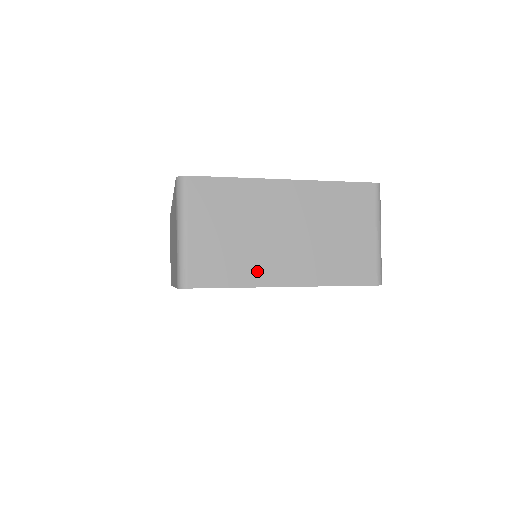
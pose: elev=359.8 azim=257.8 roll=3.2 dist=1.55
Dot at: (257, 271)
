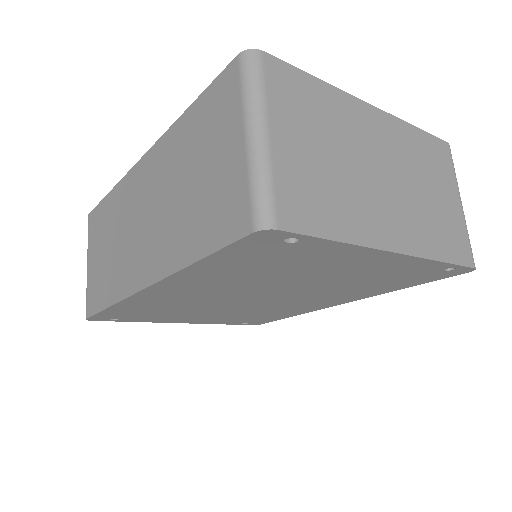
Dot at: (362, 222)
